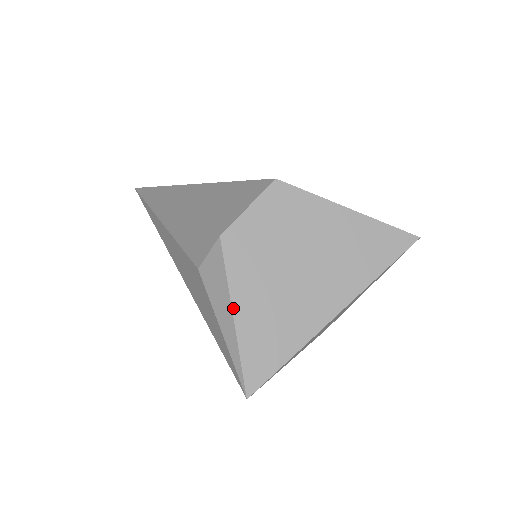
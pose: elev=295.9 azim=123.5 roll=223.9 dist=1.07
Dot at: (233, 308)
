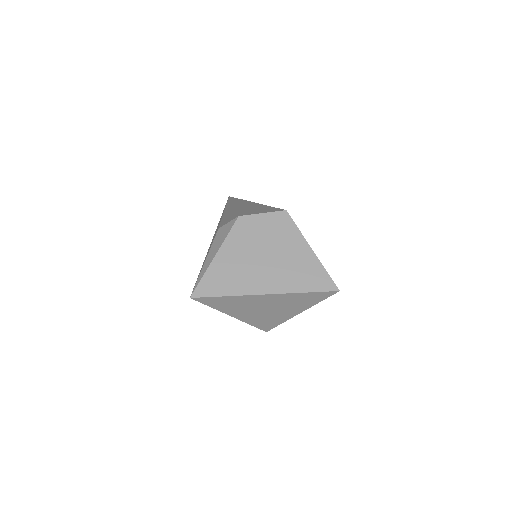
Dot at: (218, 252)
